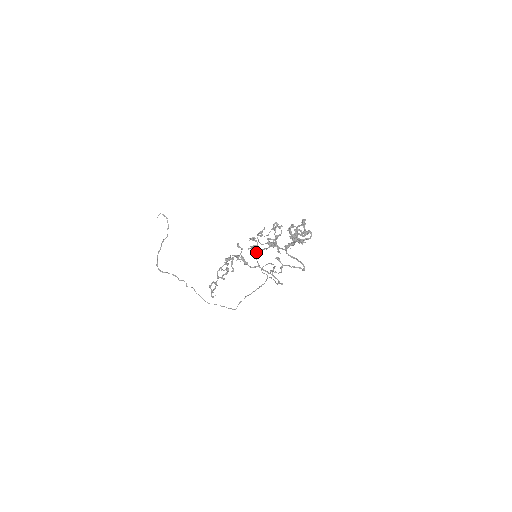
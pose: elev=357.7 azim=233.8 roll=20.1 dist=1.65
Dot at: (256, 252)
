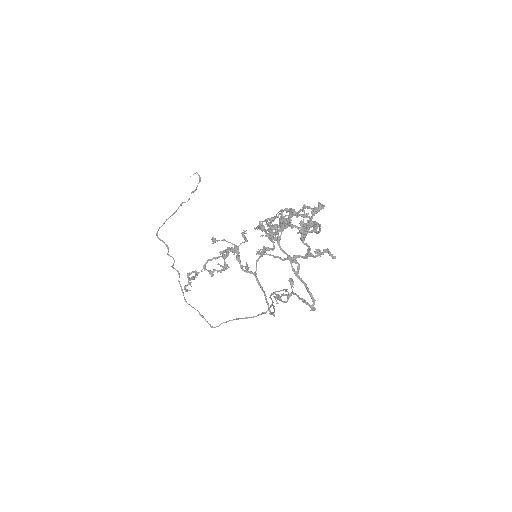
Dot at: (262, 253)
